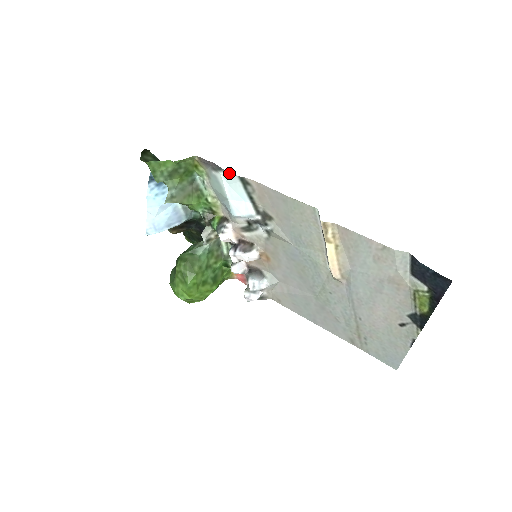
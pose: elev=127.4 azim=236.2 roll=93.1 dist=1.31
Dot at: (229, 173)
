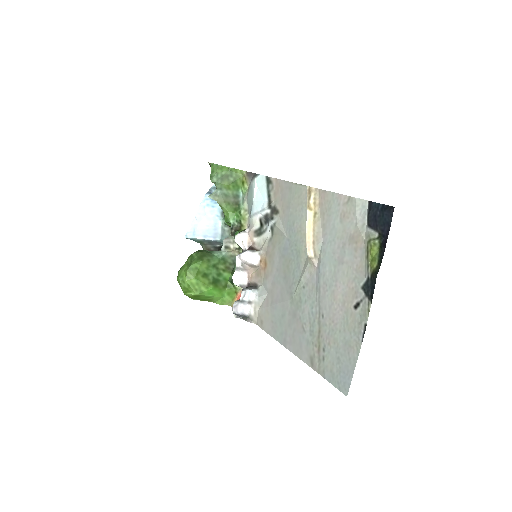
Dot at: (261, 175)
